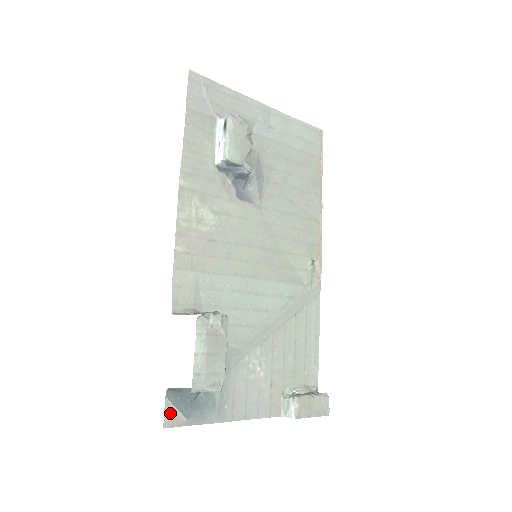
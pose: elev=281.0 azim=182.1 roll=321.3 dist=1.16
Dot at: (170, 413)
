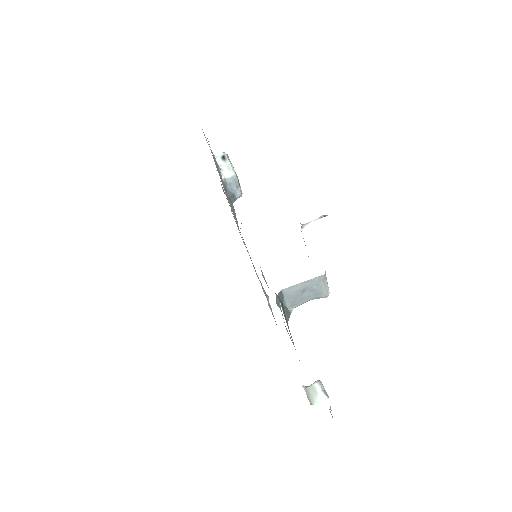
Dot at: occluded
